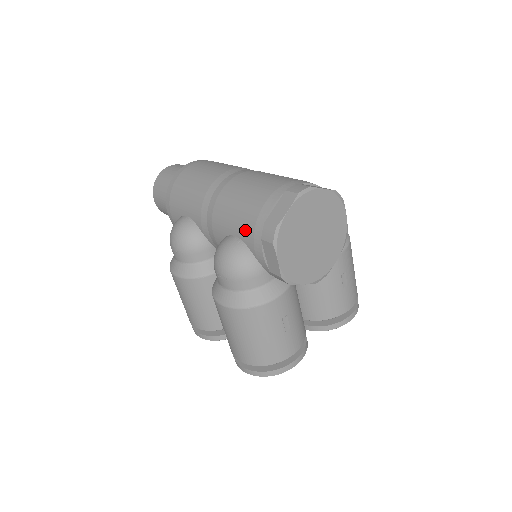
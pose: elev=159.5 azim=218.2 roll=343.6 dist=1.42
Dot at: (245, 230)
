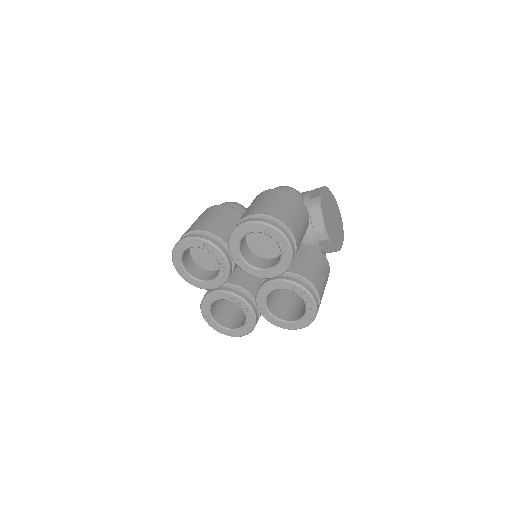
Dot at: occluded
